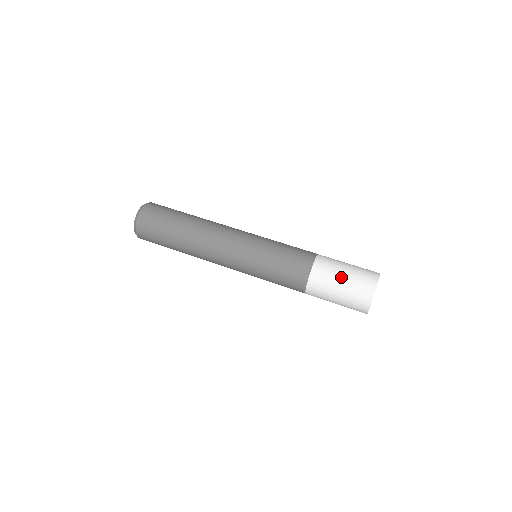
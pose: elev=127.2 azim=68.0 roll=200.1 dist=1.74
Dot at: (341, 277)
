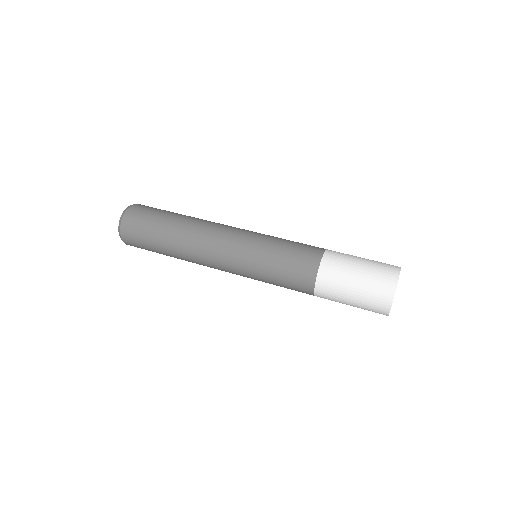
Dot at: (359, 259)
